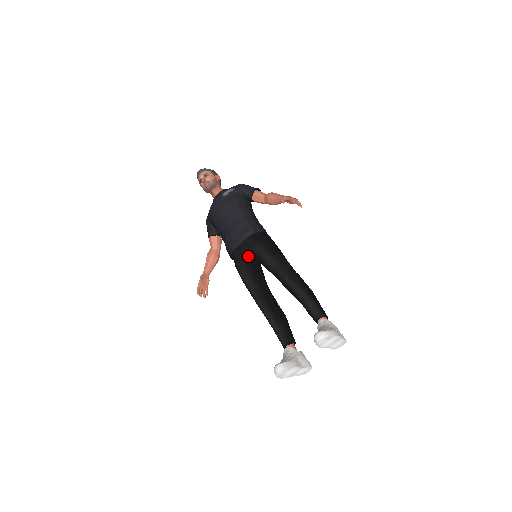
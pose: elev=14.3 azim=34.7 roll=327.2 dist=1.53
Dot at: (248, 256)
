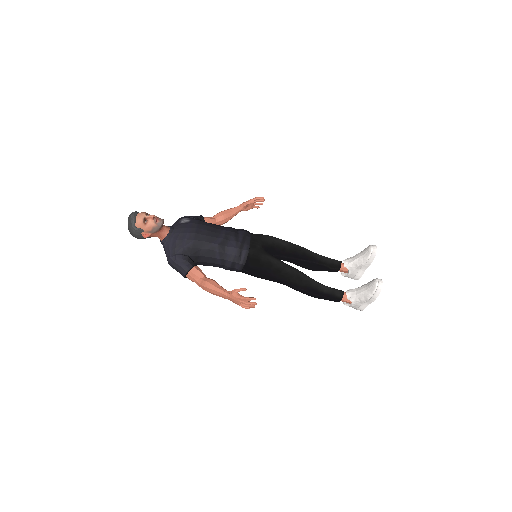
Dot at: (263, 248)
